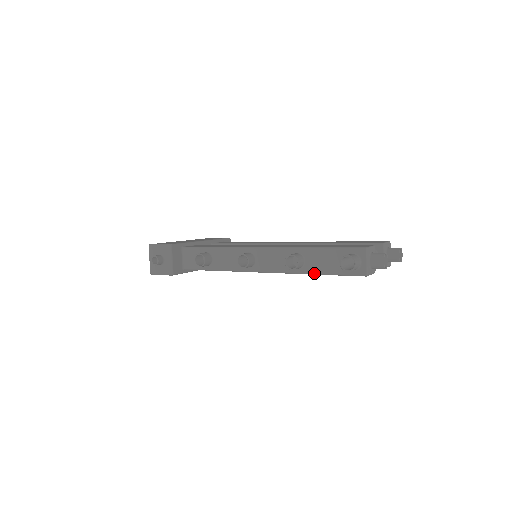
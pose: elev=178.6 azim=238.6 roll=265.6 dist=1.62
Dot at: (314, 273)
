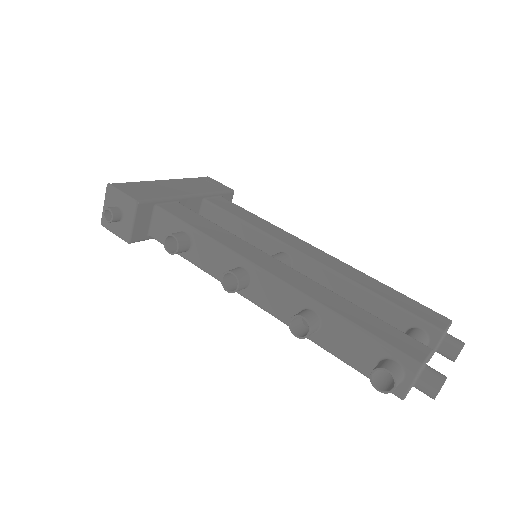
Dot at: (326, 350)
